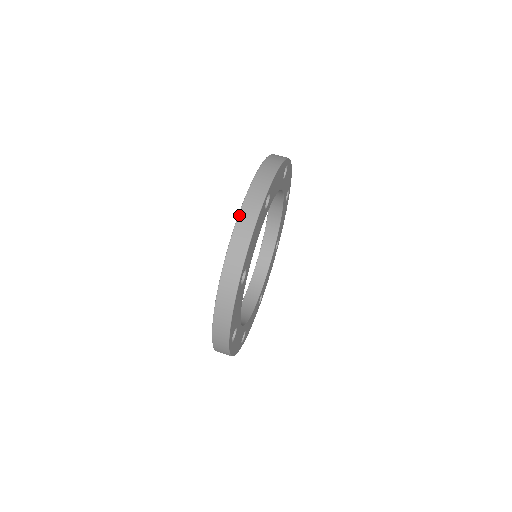
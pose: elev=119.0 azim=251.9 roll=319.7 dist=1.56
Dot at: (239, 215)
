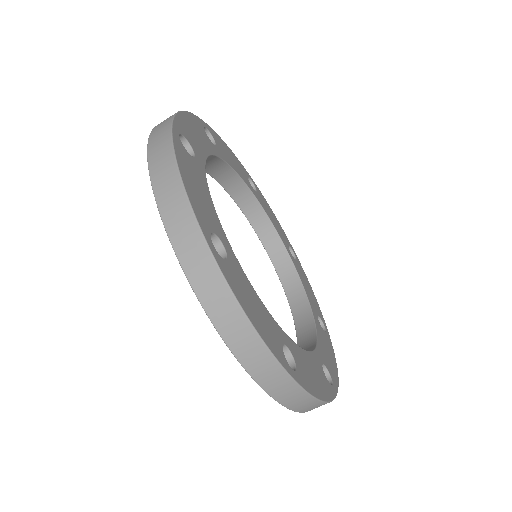
Dot at: (211, 319)
